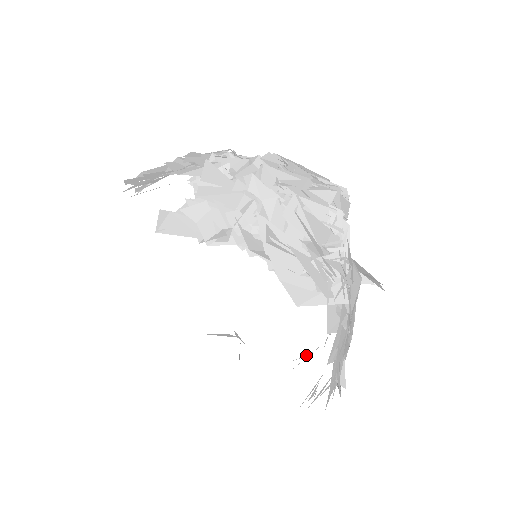
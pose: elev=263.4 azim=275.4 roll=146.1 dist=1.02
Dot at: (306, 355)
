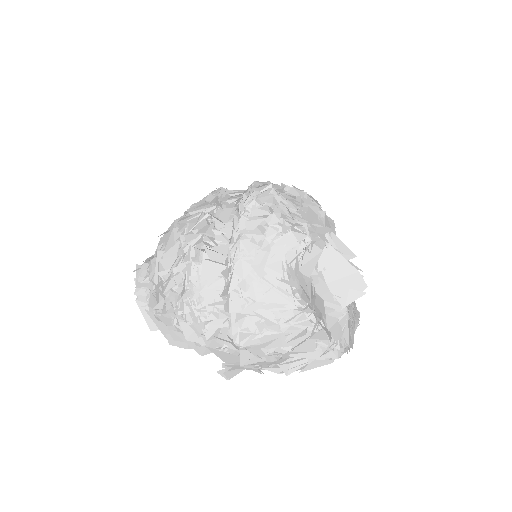
Dot at: occluded
